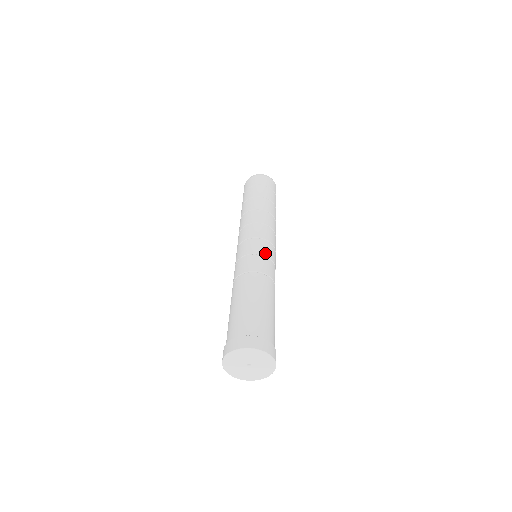
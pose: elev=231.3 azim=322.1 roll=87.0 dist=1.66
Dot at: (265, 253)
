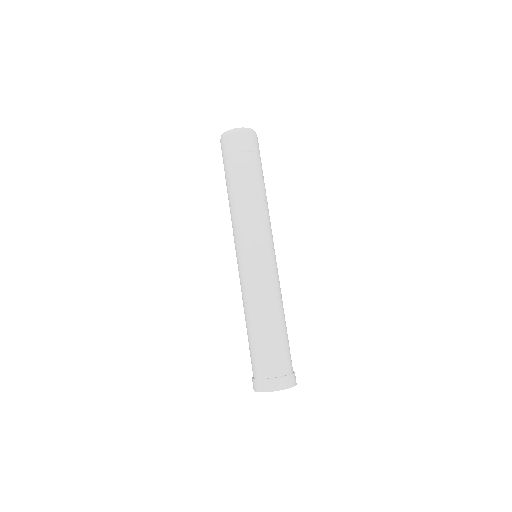
Dot at: (270, 268)
